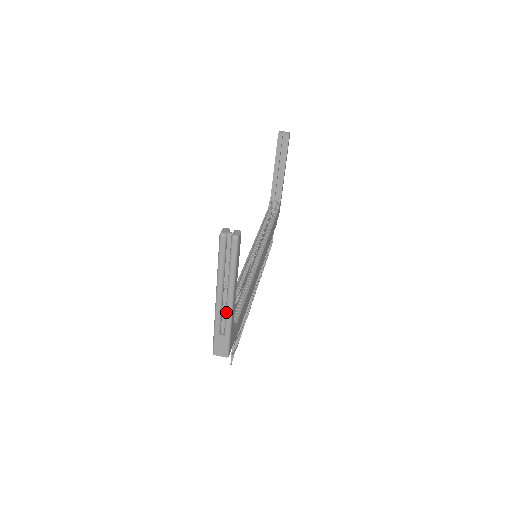
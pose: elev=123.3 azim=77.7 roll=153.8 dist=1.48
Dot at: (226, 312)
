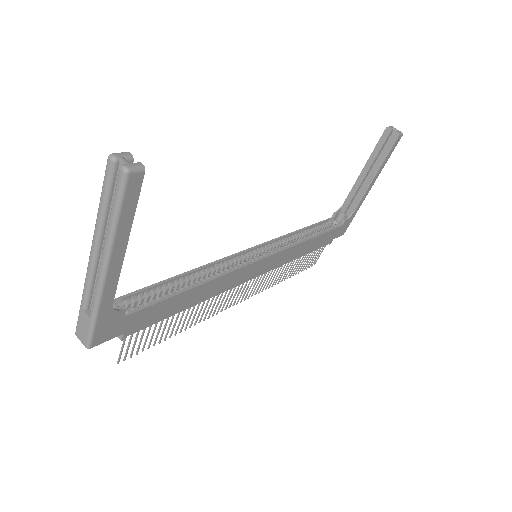
Dot at: (96, 283)
